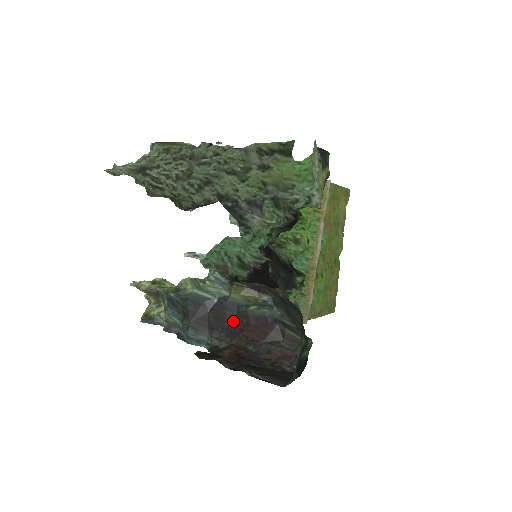
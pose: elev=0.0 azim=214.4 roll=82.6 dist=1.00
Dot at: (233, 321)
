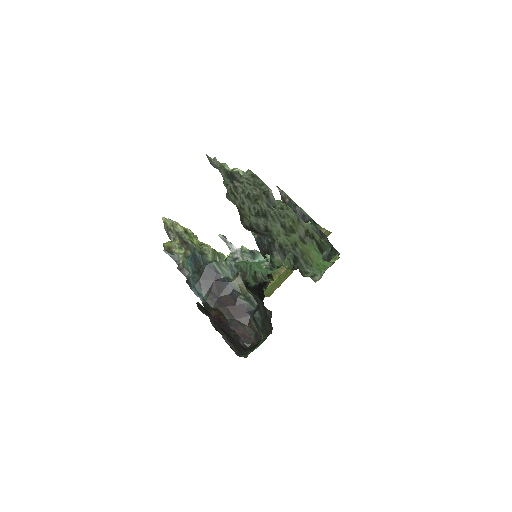
Dot at: (226, 296)
